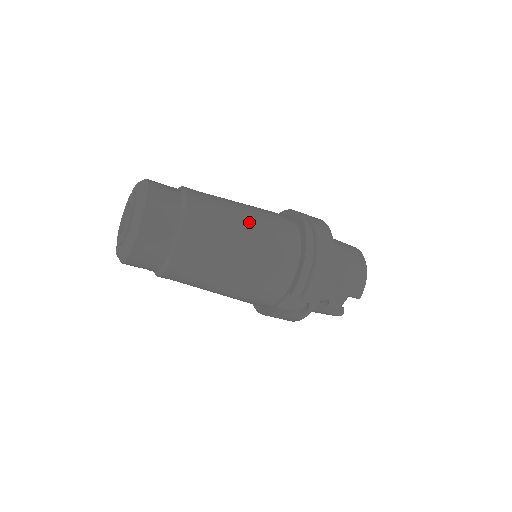
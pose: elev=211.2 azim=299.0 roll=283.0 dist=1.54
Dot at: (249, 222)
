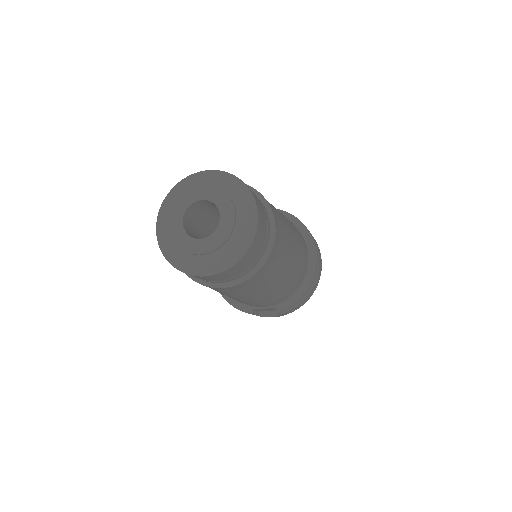
Dot at: (295, 253)
